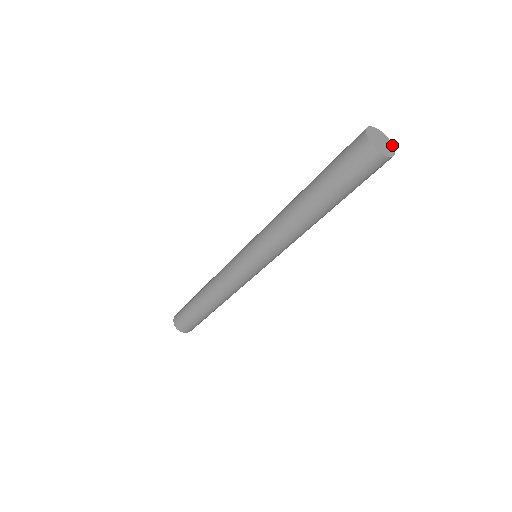
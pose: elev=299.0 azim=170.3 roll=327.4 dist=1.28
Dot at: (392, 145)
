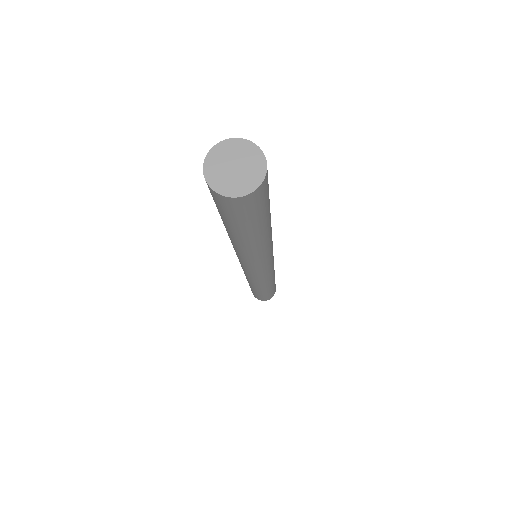
Dot at: (262, 178)
